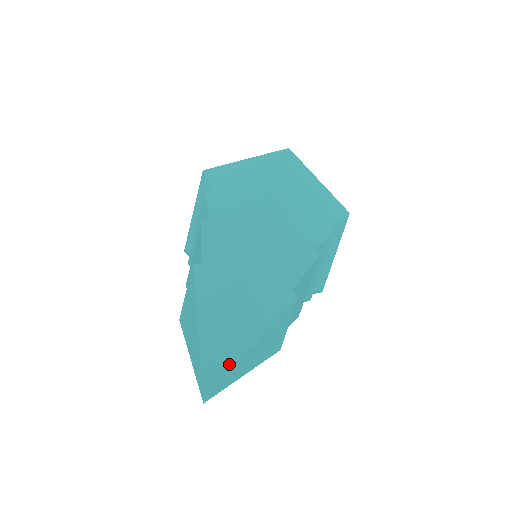
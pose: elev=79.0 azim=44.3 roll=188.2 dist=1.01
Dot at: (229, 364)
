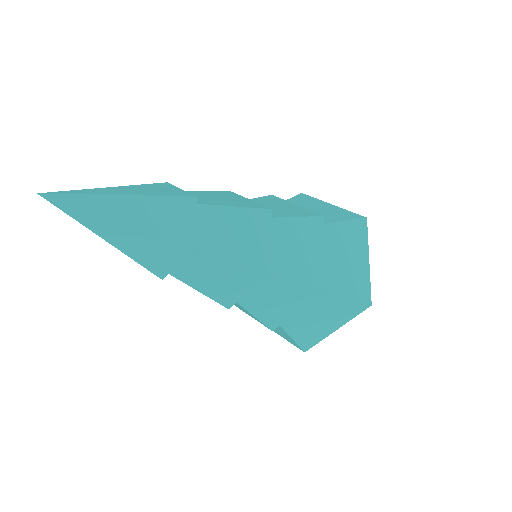
Dot at: (81, 204)
